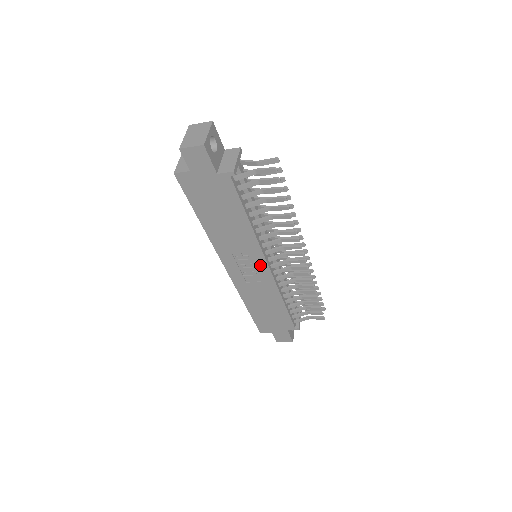
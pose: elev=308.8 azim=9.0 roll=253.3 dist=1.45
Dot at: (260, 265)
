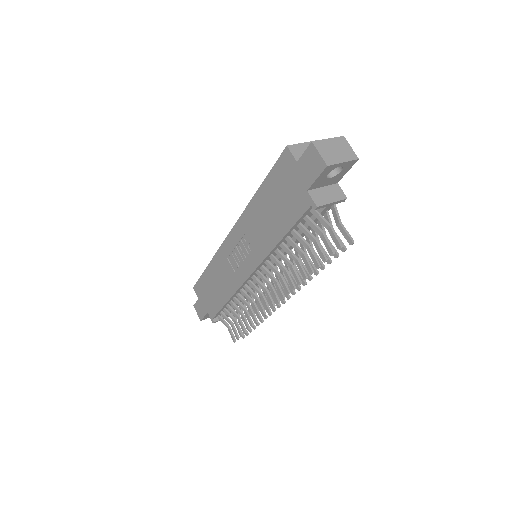
Dot at: (248, 266)
